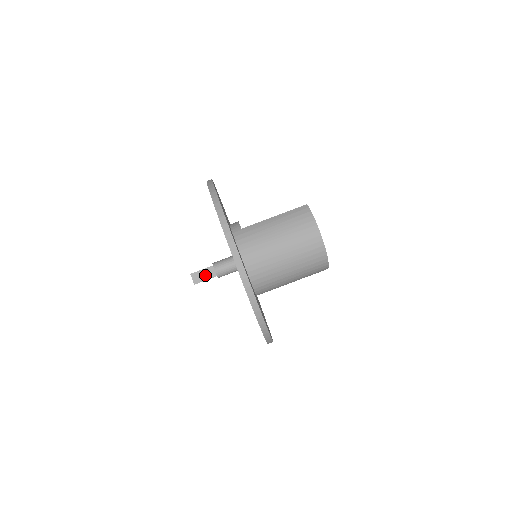
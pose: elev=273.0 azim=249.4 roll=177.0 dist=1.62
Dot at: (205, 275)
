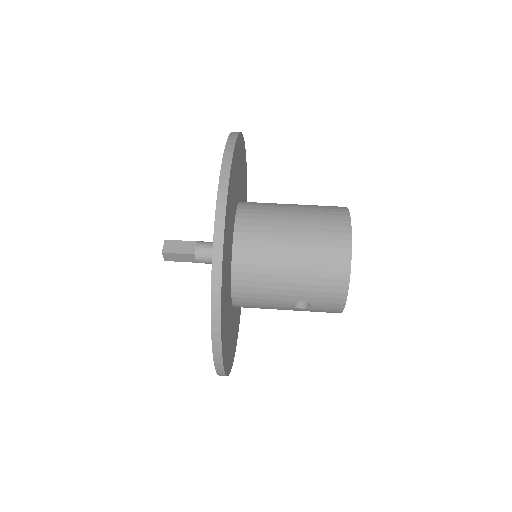
Dot at: (181, 248)
